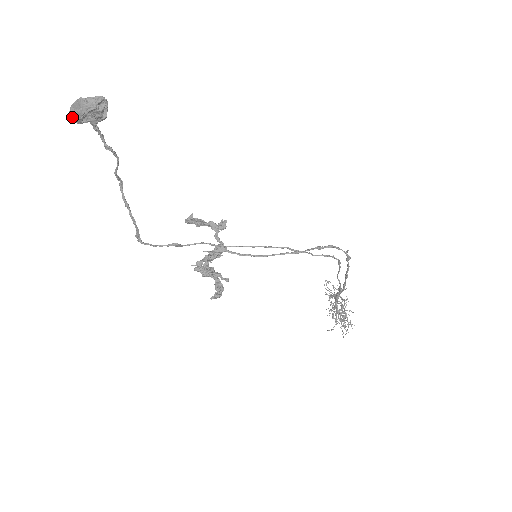
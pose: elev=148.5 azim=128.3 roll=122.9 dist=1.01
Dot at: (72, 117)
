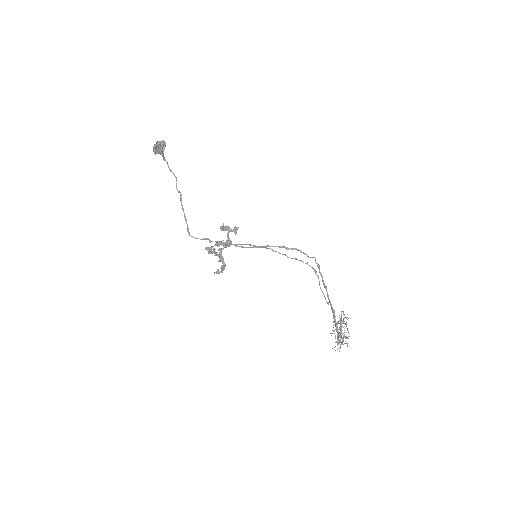
Dot at: occluded
